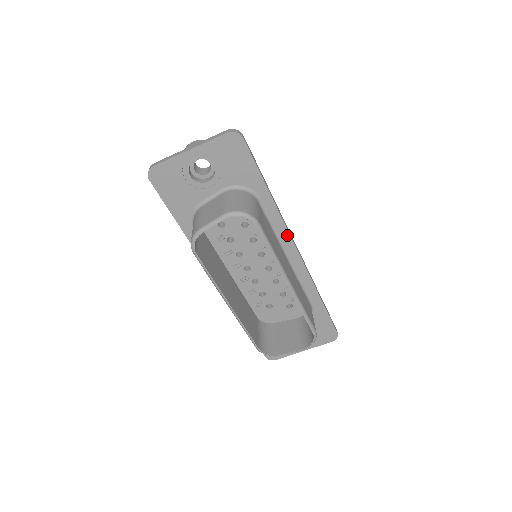
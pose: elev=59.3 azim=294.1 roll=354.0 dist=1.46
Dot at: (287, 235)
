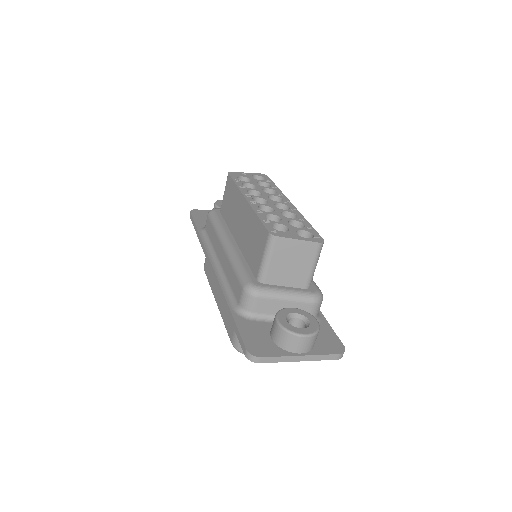
Dot at: occluded
